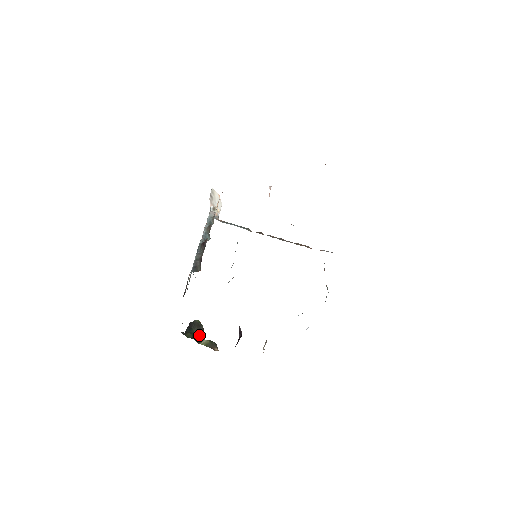
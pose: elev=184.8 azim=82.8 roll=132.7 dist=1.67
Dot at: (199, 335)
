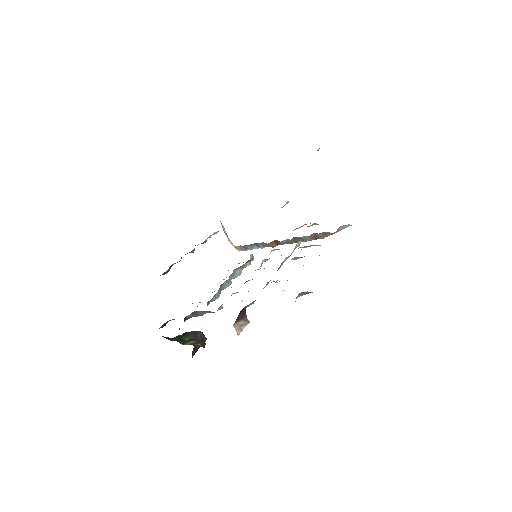
Dot at: occluded
